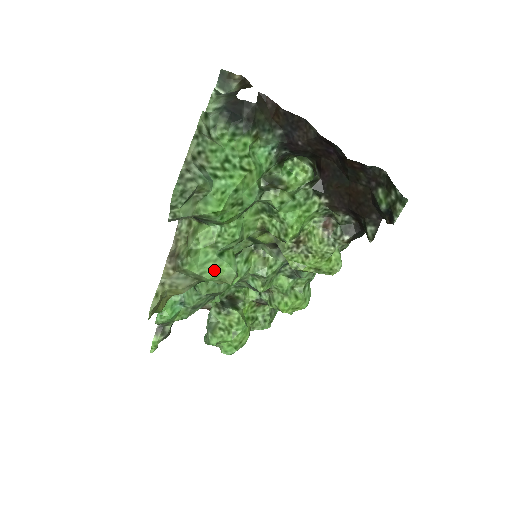
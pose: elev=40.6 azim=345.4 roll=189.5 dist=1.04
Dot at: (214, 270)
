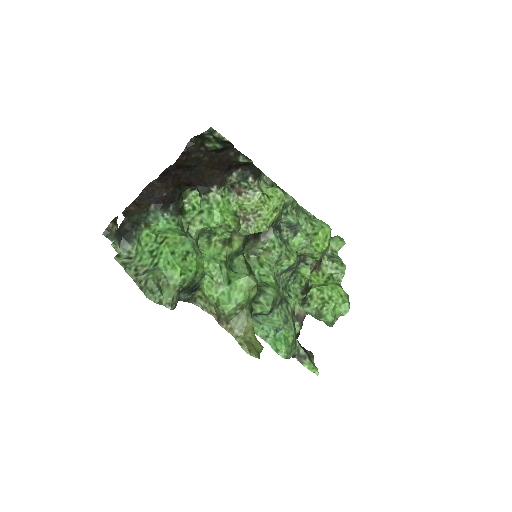
Dot at: (238, 292)
